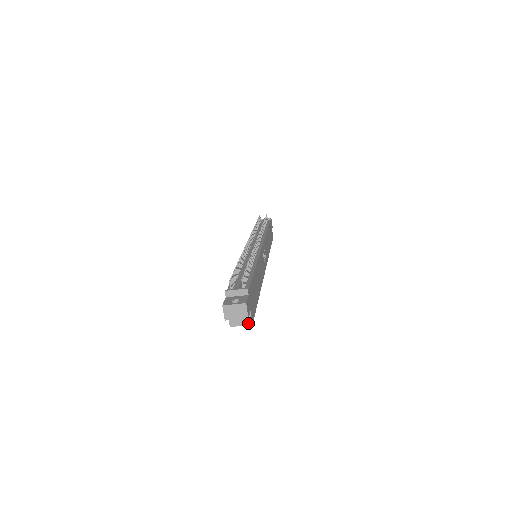
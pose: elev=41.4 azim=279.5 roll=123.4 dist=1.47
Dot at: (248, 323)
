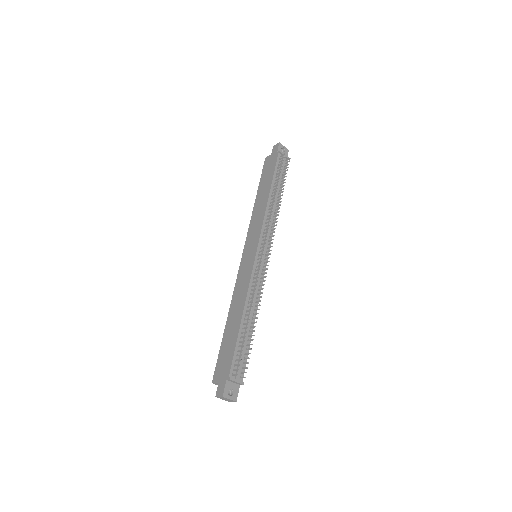
Dot at: occluded
